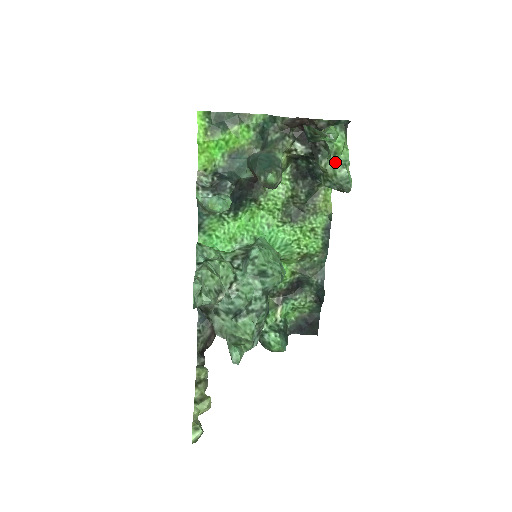
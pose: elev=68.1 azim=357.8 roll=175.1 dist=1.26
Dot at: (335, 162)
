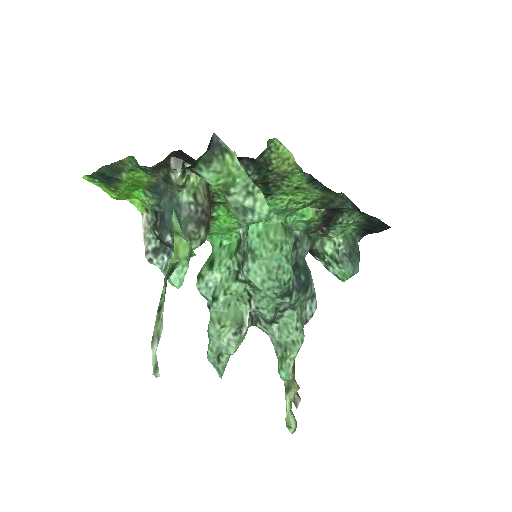
Dot at: (234, 204)
